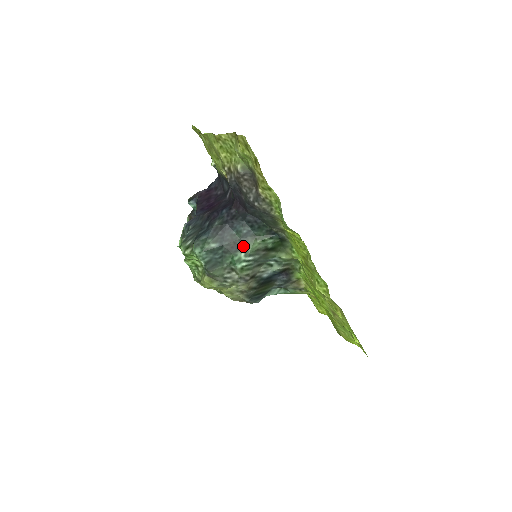
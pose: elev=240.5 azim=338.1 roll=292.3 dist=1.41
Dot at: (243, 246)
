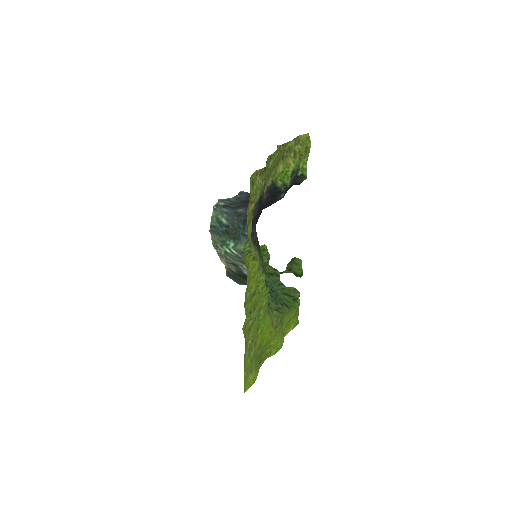
Dot at: (237, 240)
